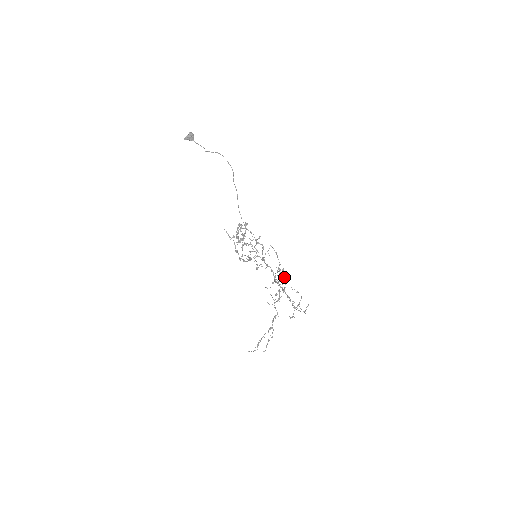
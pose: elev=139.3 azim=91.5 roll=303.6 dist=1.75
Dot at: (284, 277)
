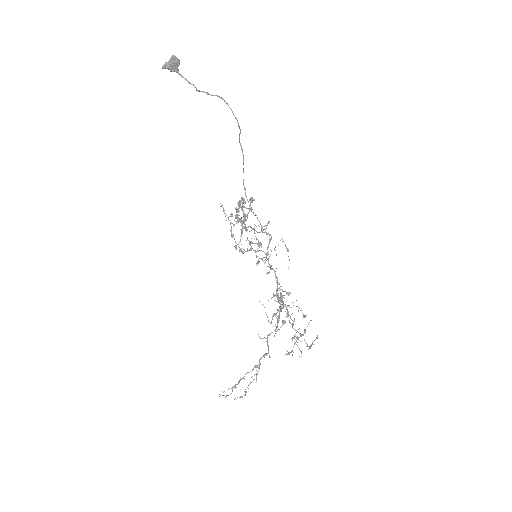
Dot at: (288, 305)
